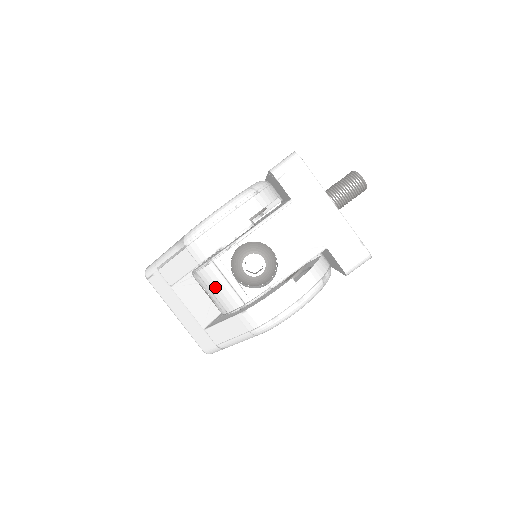
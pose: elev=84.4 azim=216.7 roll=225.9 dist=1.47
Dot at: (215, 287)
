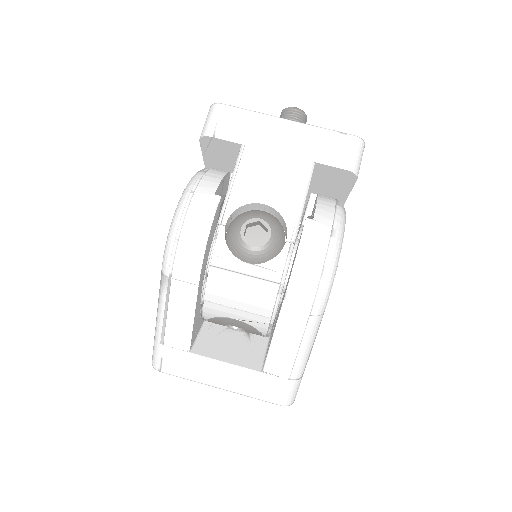
Dot at: (234, 296)
